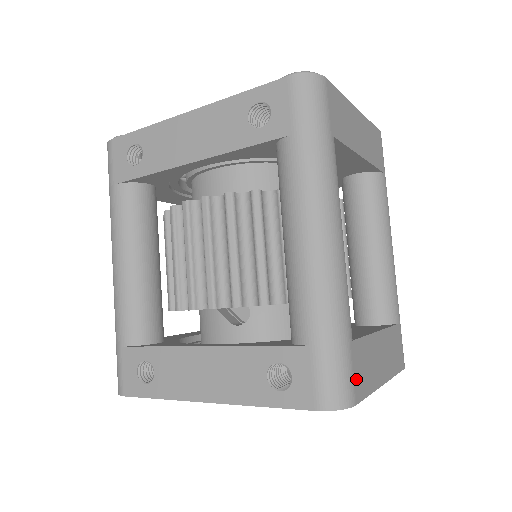
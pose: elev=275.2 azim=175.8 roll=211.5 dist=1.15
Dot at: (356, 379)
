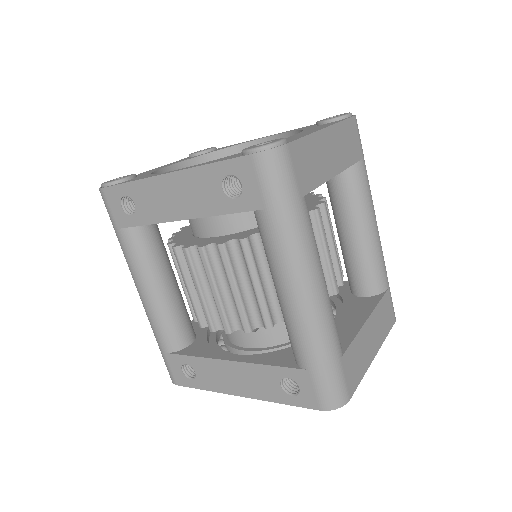
Dot at: (348, 381)
